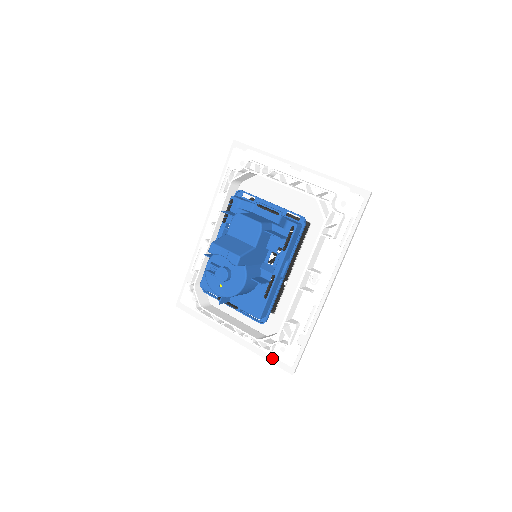
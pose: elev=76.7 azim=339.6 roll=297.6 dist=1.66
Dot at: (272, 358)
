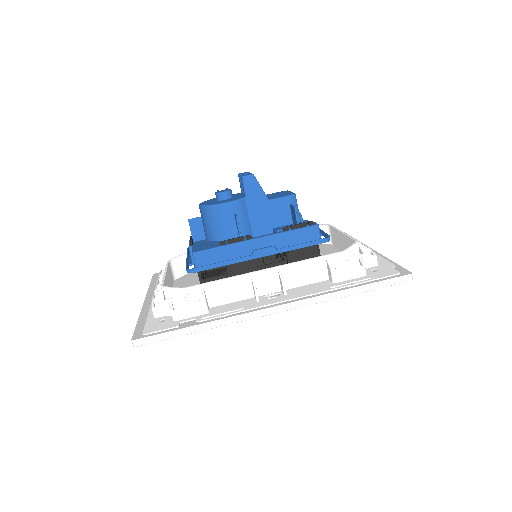
Dot at: (143, 323)
